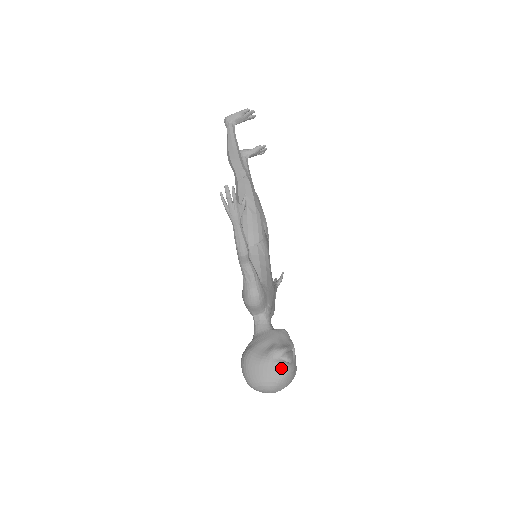
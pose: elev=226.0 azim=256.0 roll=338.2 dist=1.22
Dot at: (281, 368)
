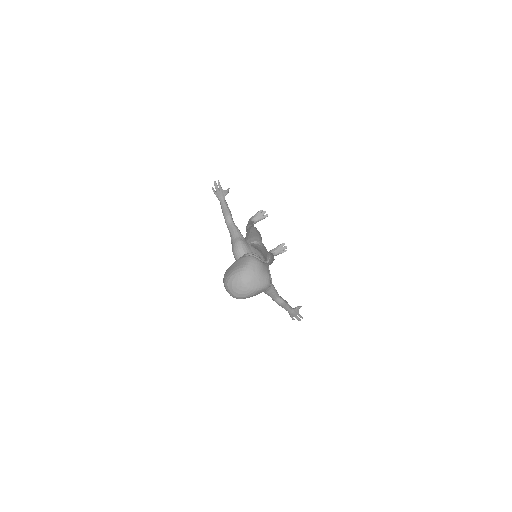
Dot at: (247, 258)
